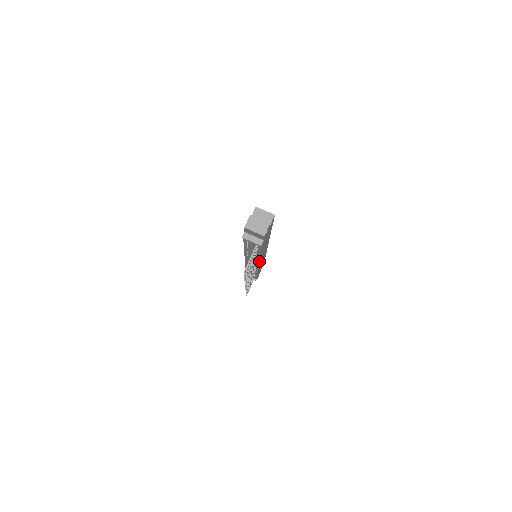
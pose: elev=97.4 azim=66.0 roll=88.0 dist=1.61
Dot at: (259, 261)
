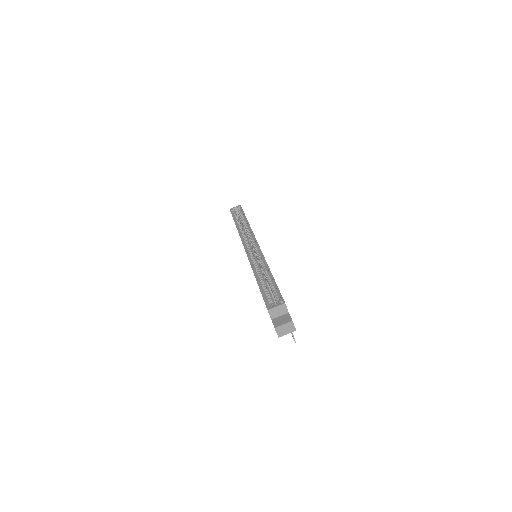
Dot at: occluded
